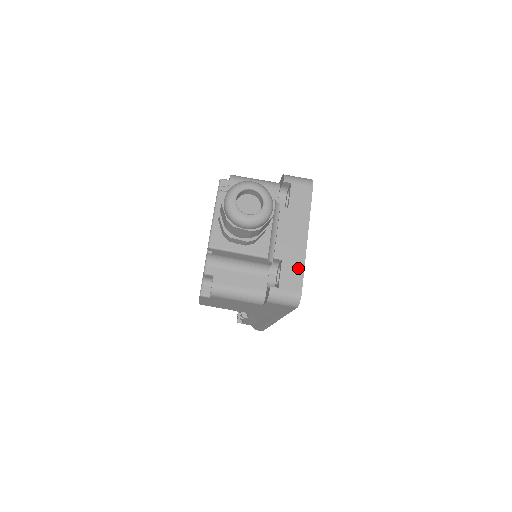
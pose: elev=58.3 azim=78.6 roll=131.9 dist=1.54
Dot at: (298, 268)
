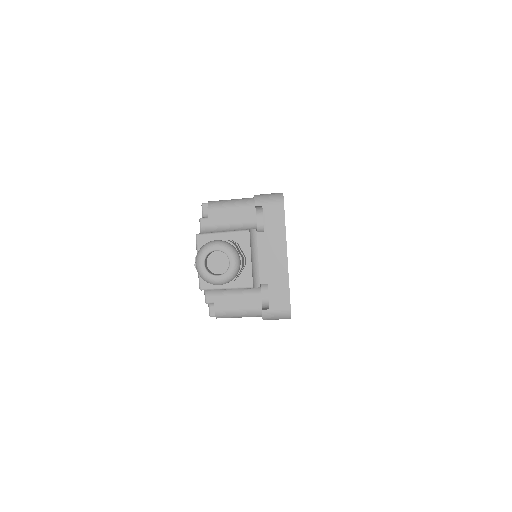
Dot at: (283, 288)
